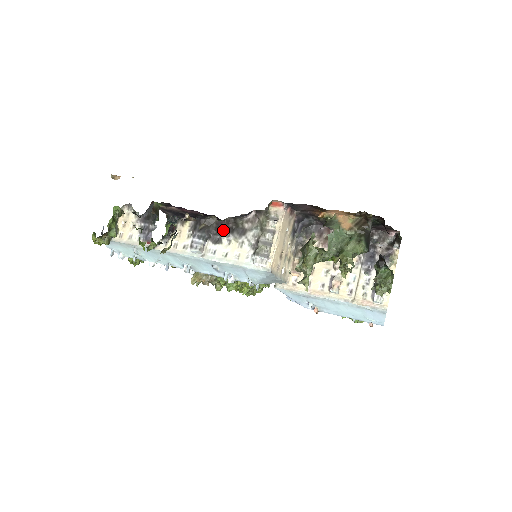
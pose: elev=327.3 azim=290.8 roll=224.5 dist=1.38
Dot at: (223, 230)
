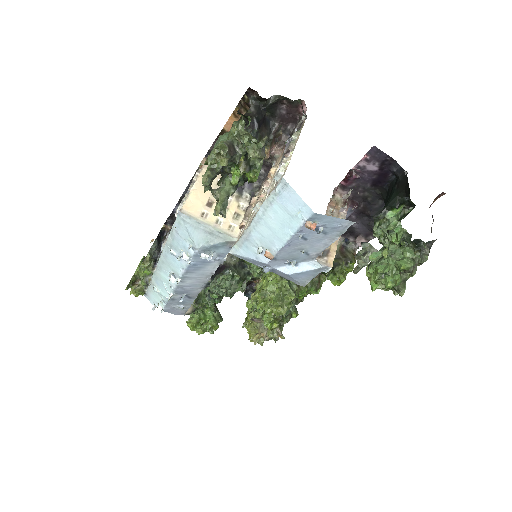
Dot at: occluded
